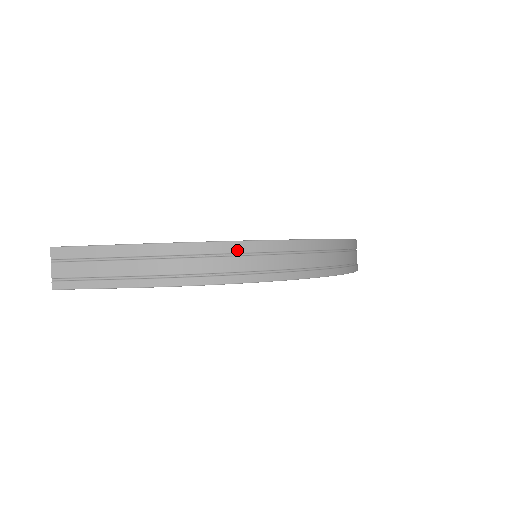
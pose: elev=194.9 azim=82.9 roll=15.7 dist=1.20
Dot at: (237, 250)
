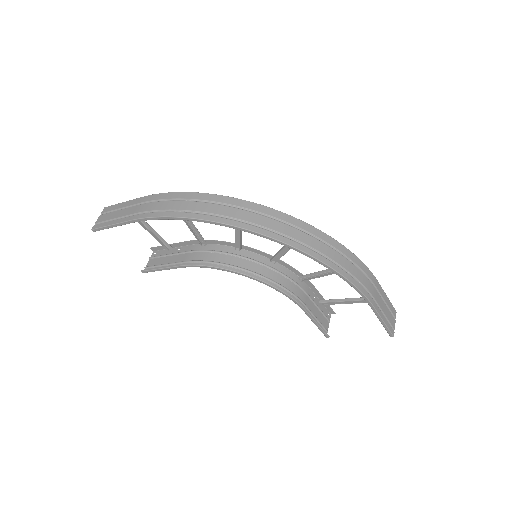
Dot at: (209, 199)
